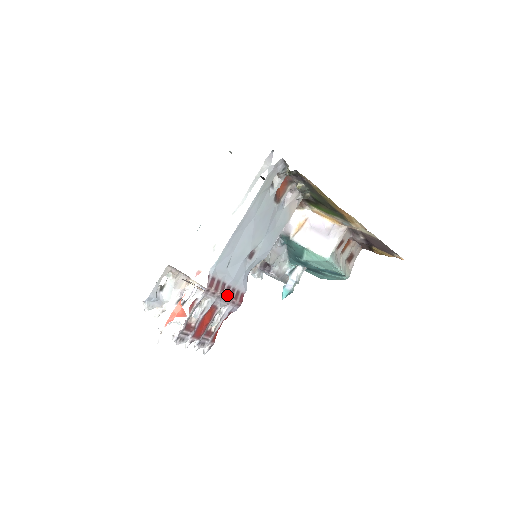
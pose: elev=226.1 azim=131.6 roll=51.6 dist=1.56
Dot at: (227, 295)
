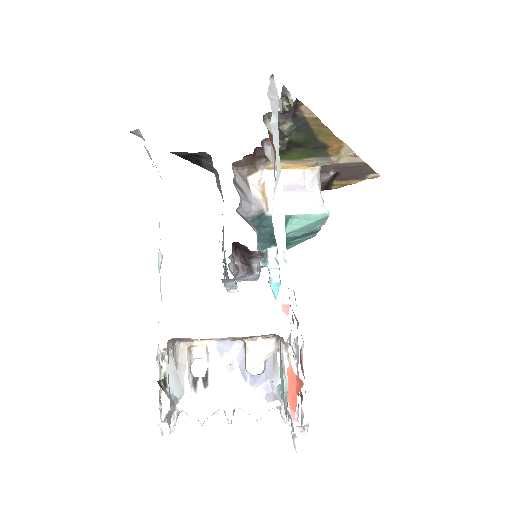
Dot at: (293, 322)
